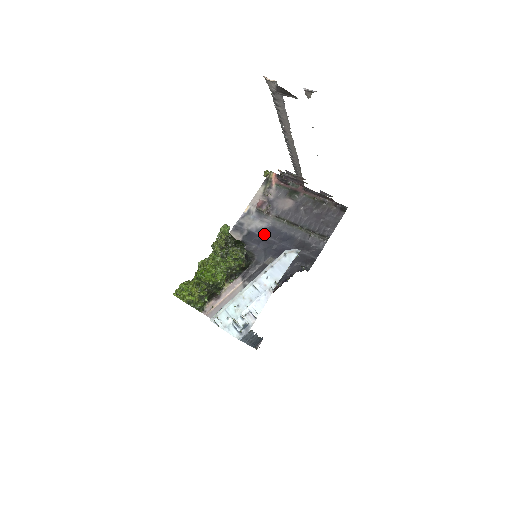
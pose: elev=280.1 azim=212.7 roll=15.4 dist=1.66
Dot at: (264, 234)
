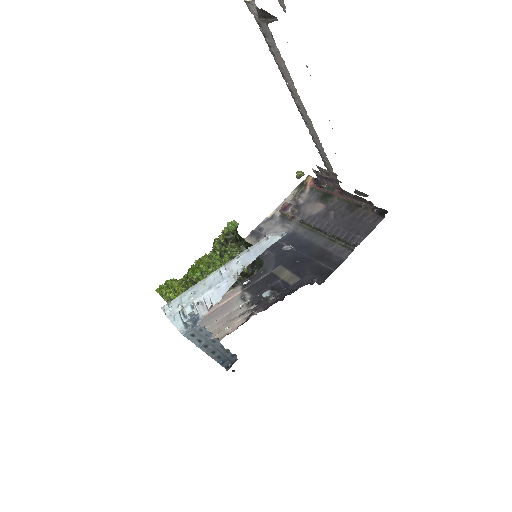
Dot at: (281, 240)
